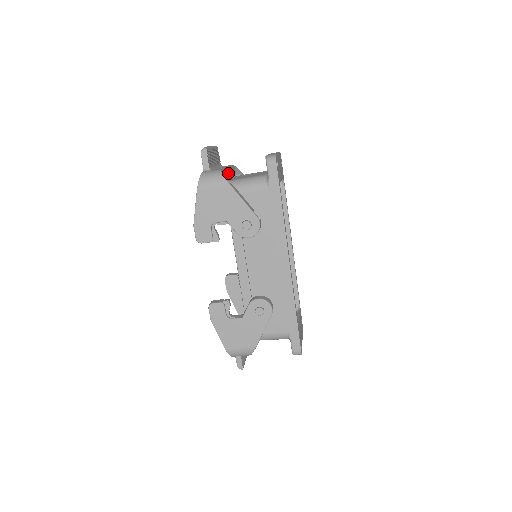
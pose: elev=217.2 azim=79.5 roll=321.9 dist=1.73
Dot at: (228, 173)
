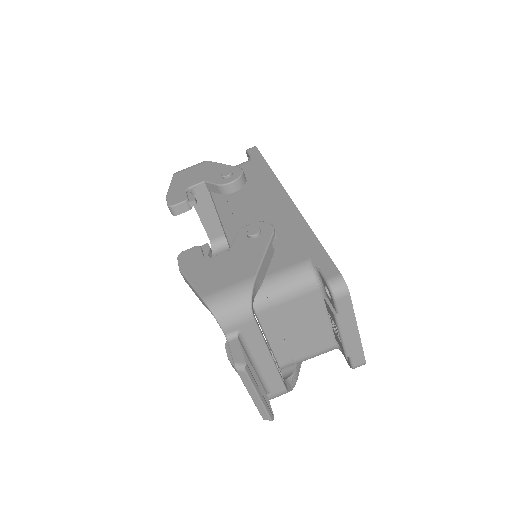
Dot at: (223, 242)
